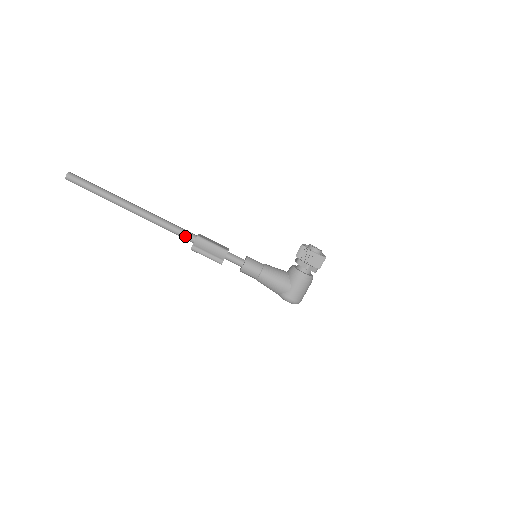
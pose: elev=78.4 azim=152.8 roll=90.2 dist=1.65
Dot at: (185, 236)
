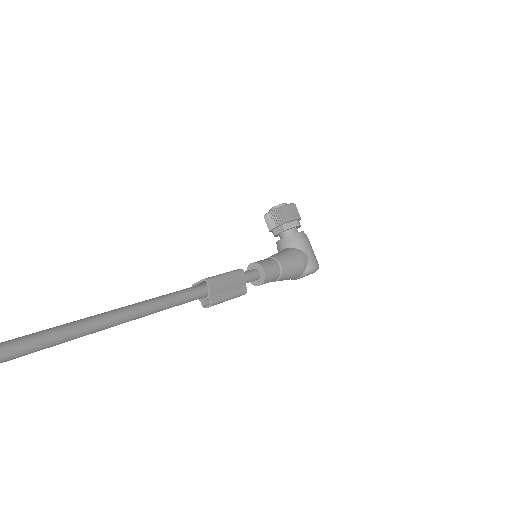
Dot at: (194, 294)
